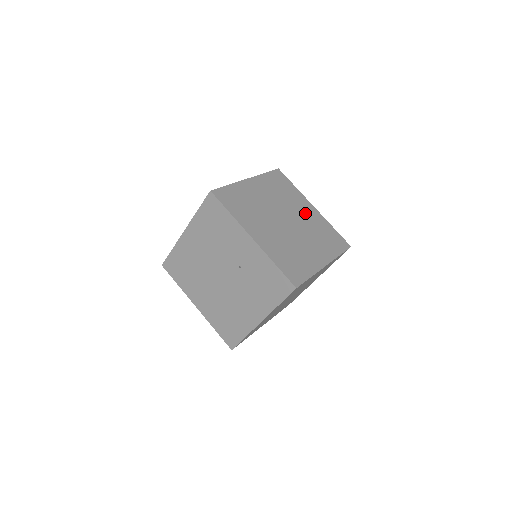
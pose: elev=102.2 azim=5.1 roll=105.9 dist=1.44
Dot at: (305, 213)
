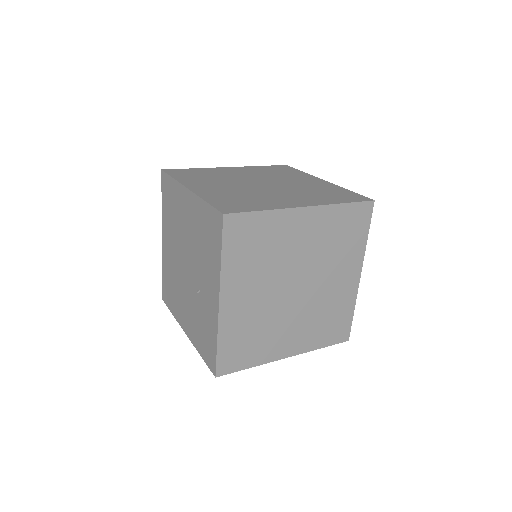
Dot at: (337, 282)
